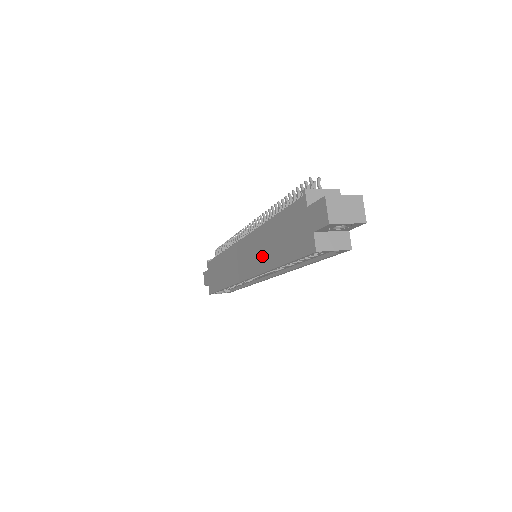
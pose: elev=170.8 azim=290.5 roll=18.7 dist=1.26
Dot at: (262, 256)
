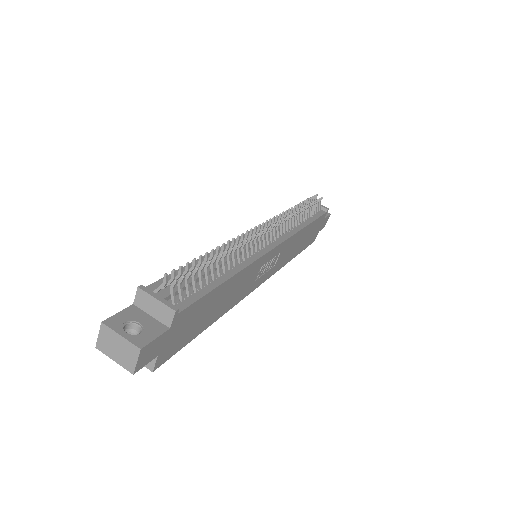
Dot at: occluded
